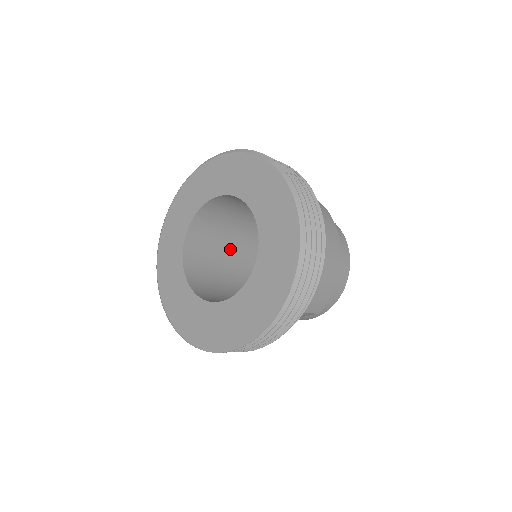
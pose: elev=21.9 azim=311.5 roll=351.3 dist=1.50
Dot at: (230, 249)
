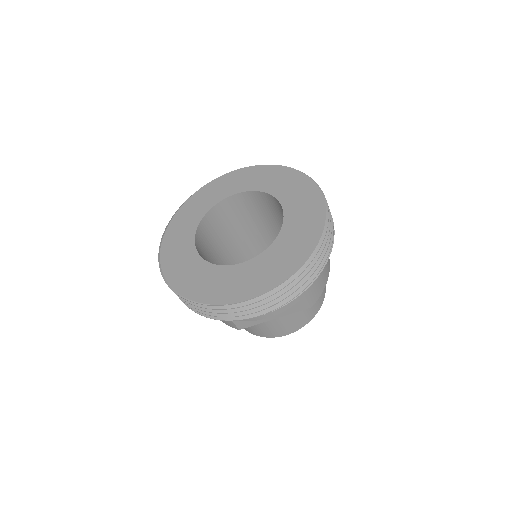
Dot at: (222, 260)
